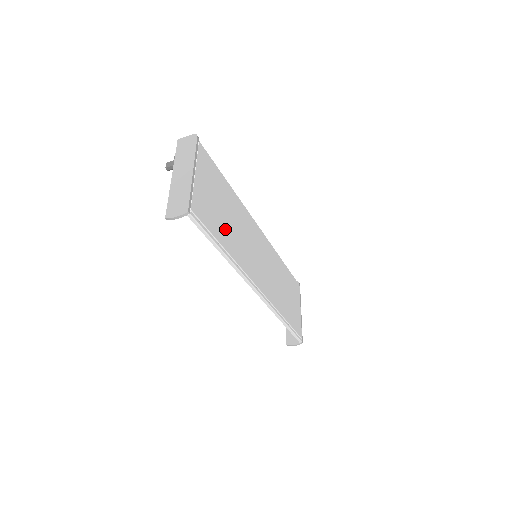
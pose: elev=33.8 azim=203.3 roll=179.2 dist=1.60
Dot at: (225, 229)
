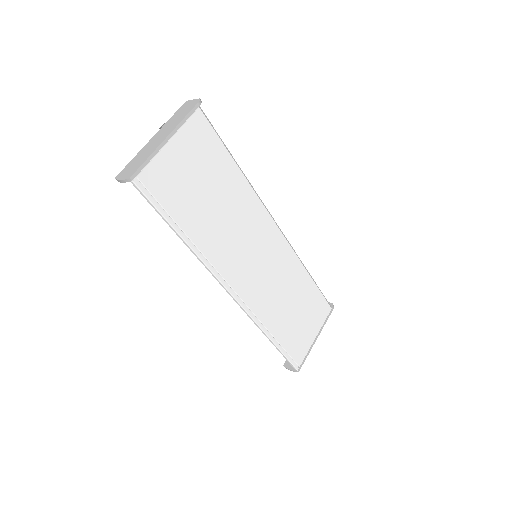
Dot at: (199, 213)
